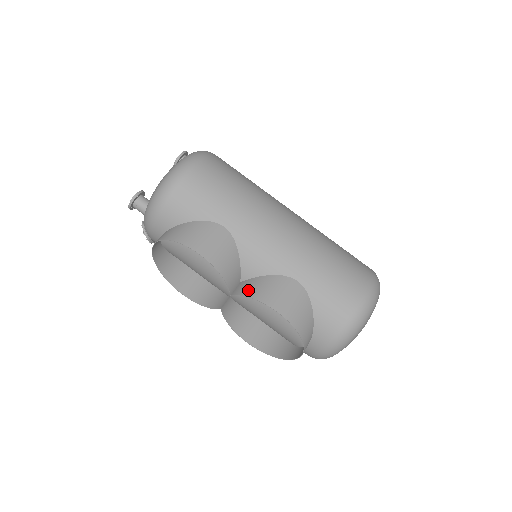
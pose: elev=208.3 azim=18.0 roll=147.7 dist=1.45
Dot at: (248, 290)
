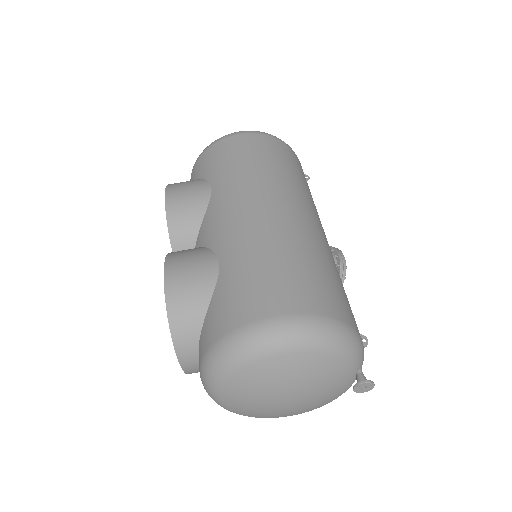
Dot at: (178, 251)
